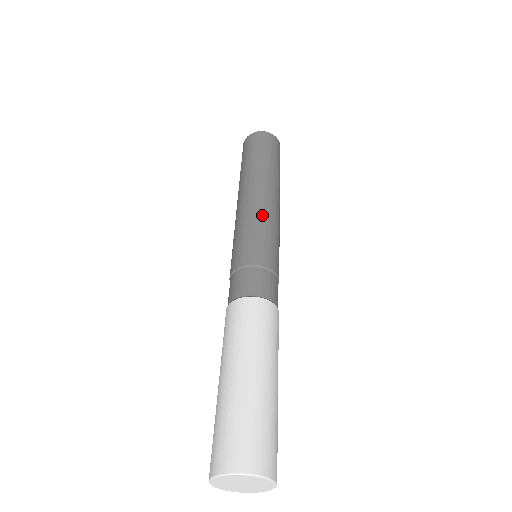
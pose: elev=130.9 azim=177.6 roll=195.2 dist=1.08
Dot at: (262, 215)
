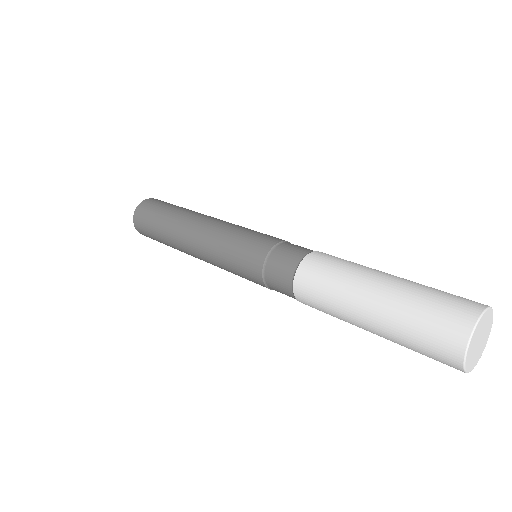
Dot at: (221, 232)
